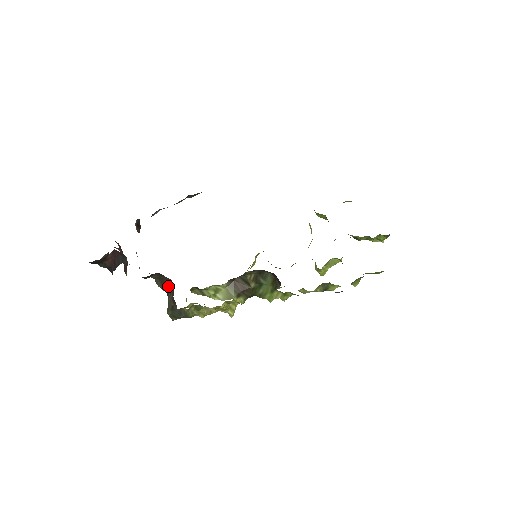
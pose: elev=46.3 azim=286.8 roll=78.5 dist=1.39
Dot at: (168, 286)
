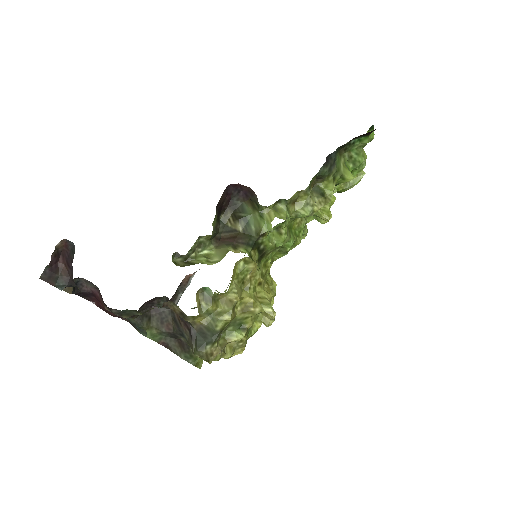
Dot at: (175, 321)
